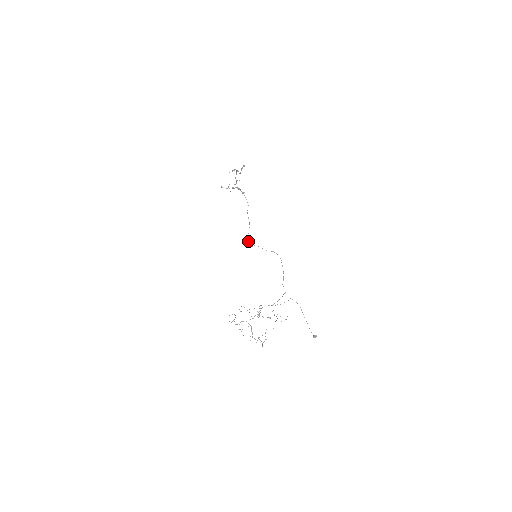
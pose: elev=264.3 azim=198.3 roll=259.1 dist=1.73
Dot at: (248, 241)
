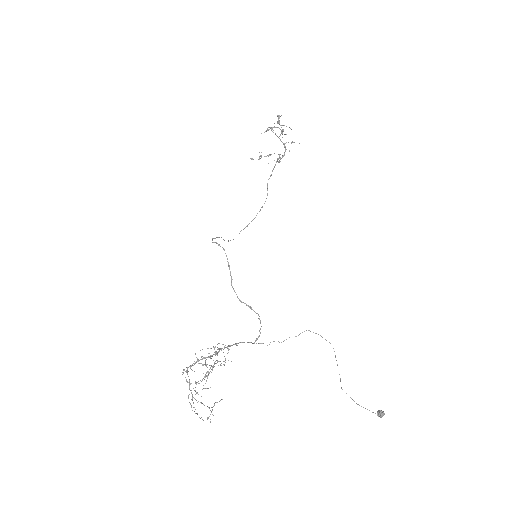
Dot at: occluded
